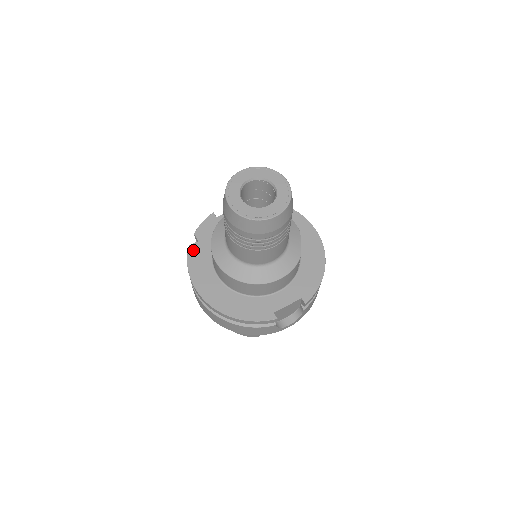
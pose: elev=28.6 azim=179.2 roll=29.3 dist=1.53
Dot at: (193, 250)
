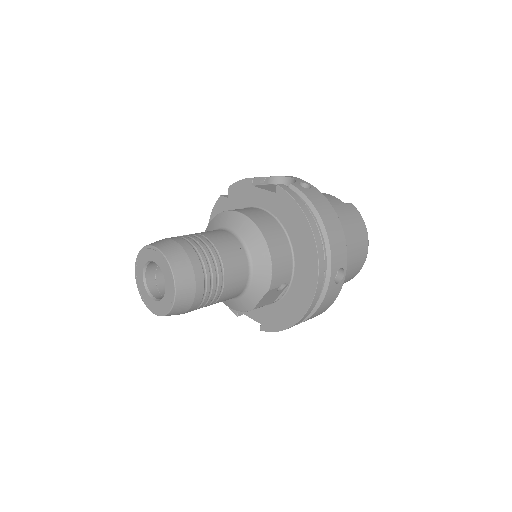
Dot at: (220, 203)
